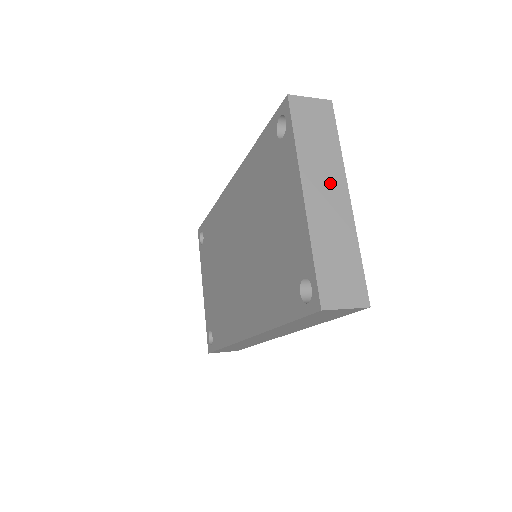
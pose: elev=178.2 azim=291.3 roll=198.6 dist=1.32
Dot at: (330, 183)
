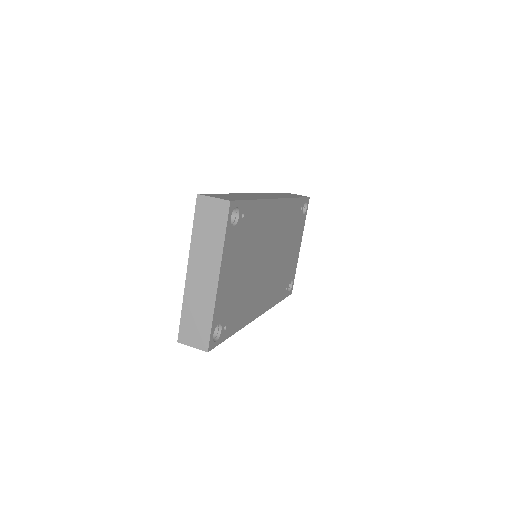
Dot at: (207, 267)
